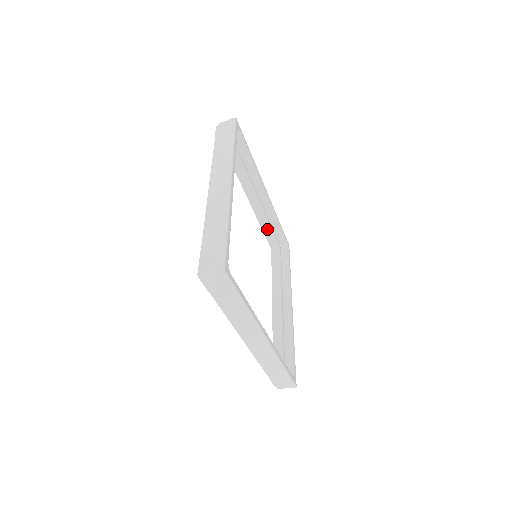
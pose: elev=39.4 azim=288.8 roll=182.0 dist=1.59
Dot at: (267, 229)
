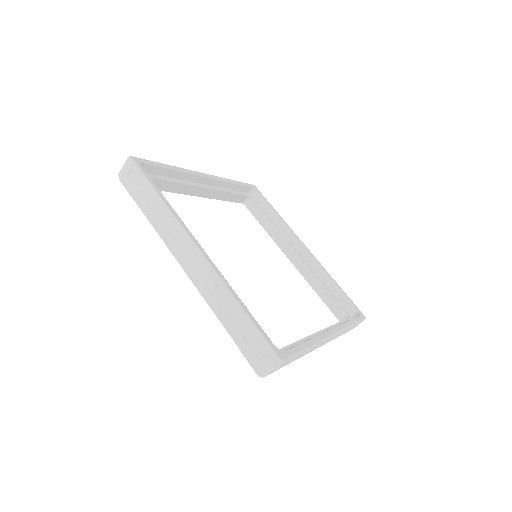
Dot at: (229, 197)
